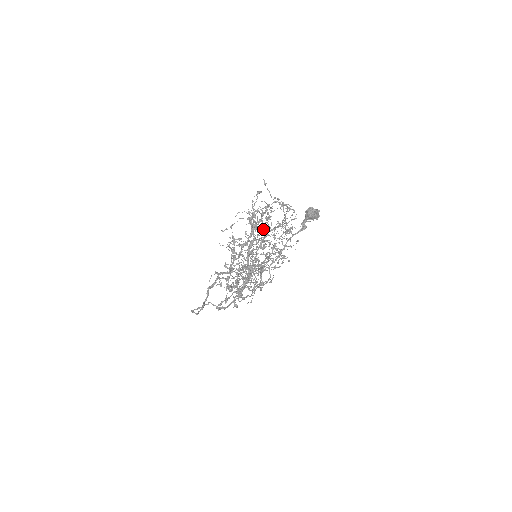
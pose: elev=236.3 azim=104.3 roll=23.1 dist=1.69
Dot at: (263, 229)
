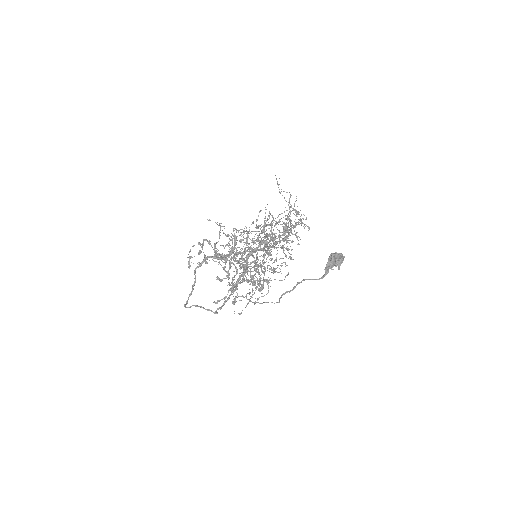
Dot at: occluded
